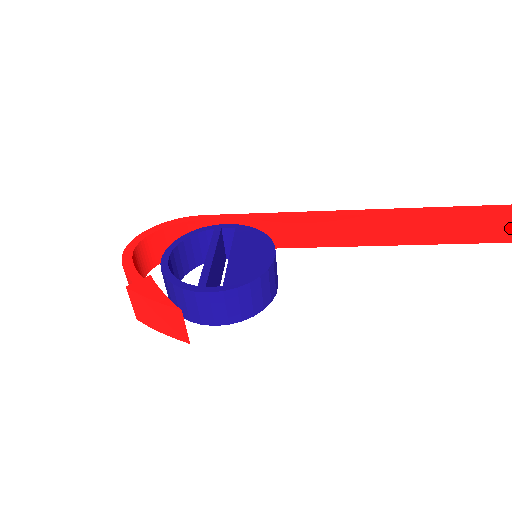
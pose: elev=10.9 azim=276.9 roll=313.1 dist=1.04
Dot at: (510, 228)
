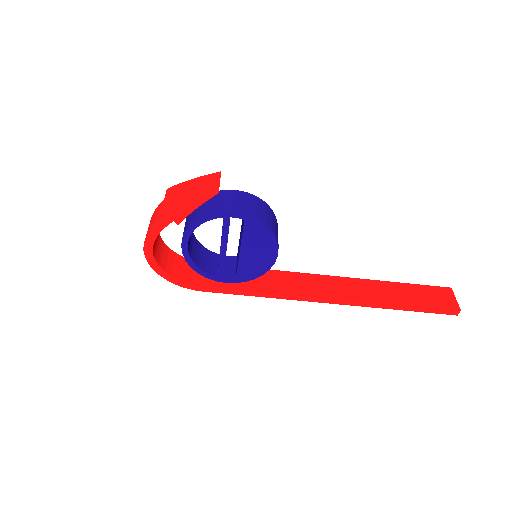
Dot at: (446, 299)
